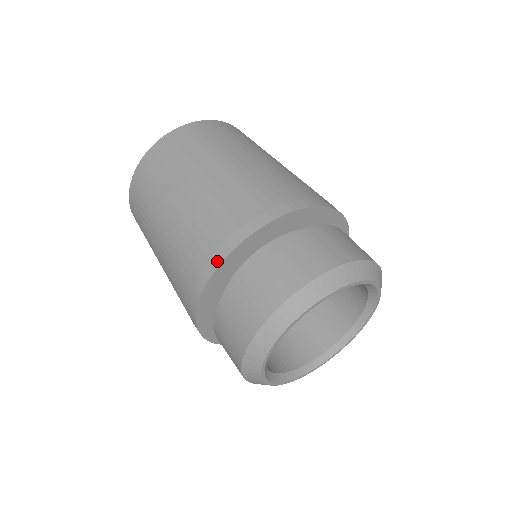
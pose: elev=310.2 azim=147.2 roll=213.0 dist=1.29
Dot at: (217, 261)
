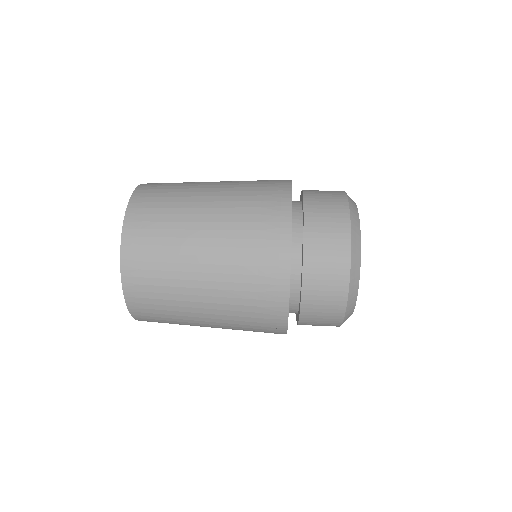
Dot at: (285, 298)
